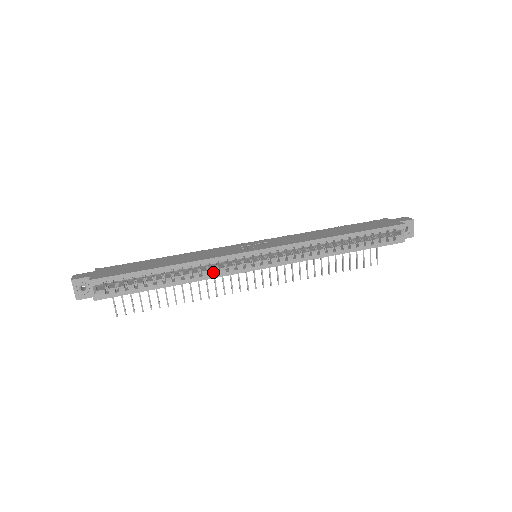
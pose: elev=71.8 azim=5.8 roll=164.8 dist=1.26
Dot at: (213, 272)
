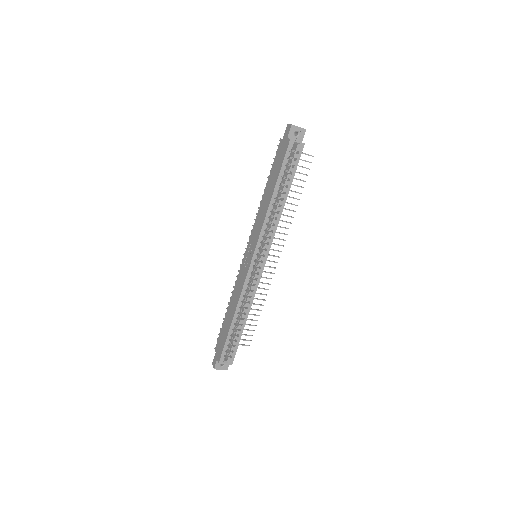
Dot at: (251, 294)
